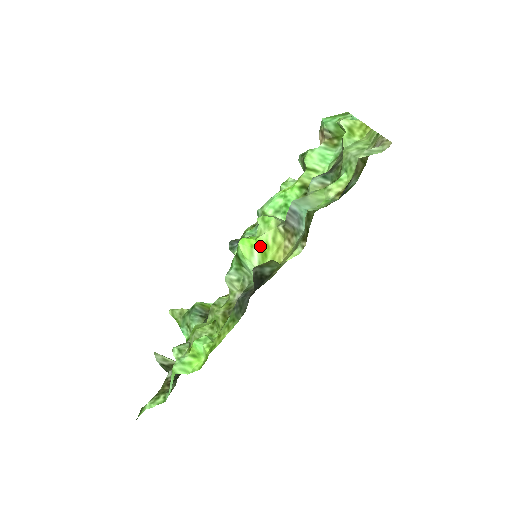
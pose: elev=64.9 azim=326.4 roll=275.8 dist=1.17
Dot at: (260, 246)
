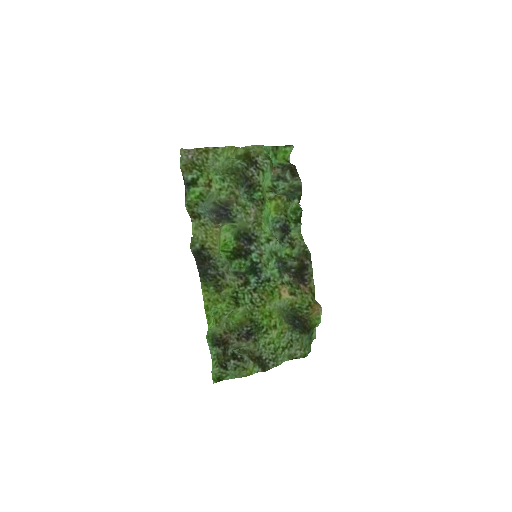
Dot at: (221, 242)
